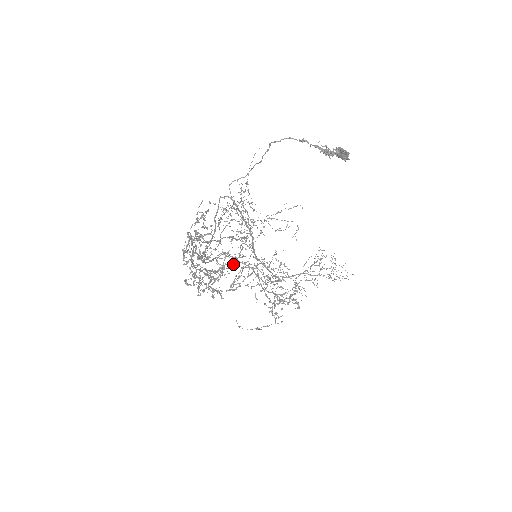
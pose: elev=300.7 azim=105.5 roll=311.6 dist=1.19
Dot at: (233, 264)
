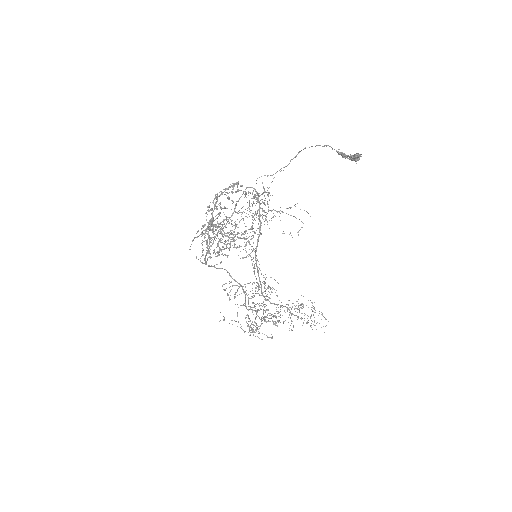
Dot at: (239, 245)
